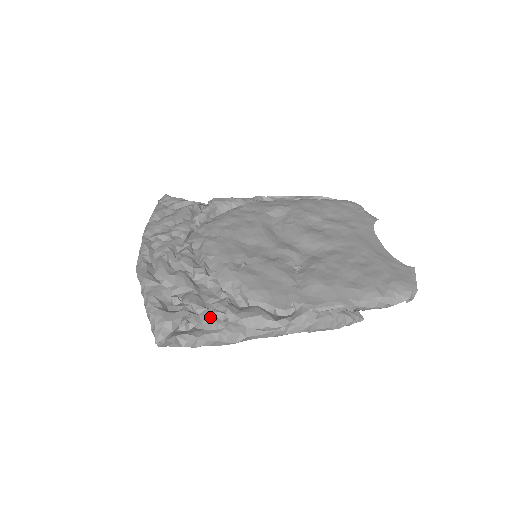
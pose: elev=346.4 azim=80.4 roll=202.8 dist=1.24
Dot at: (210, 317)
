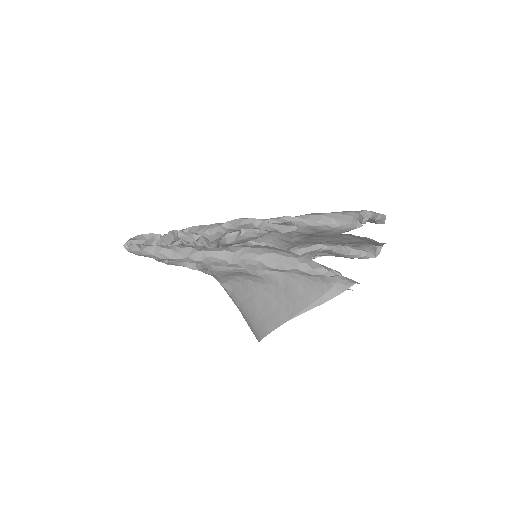
Dot at: (174, 239)
